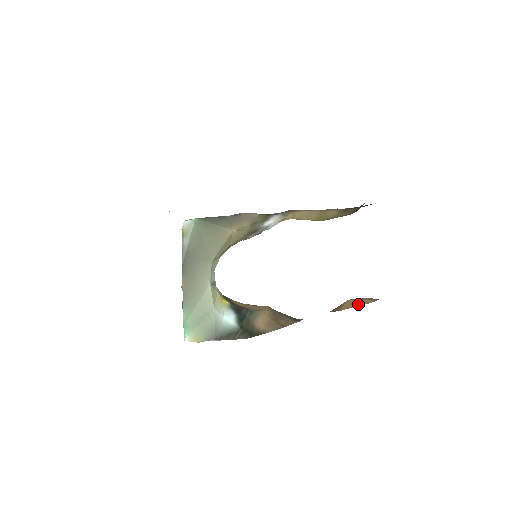
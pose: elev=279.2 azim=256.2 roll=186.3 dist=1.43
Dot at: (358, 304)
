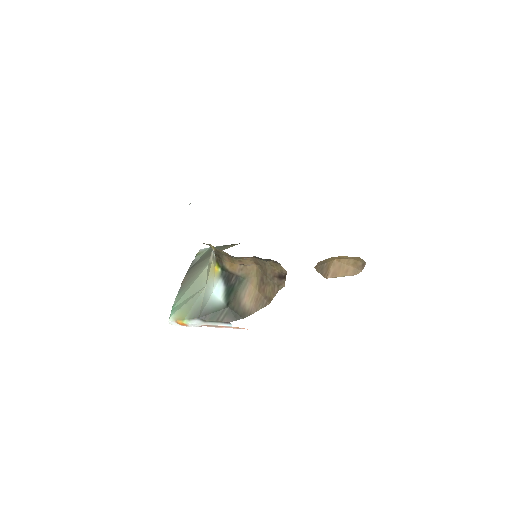
Dot at: (346, 273)
